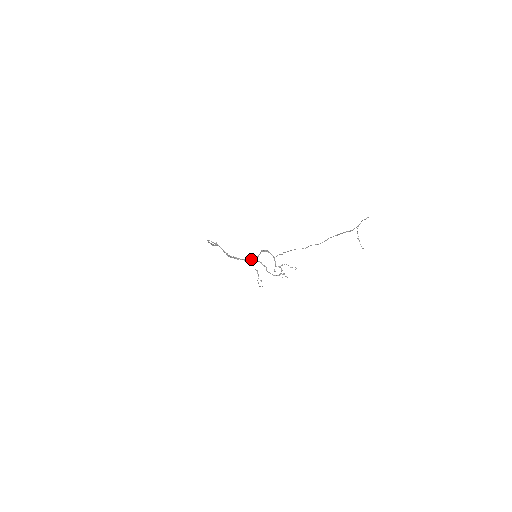
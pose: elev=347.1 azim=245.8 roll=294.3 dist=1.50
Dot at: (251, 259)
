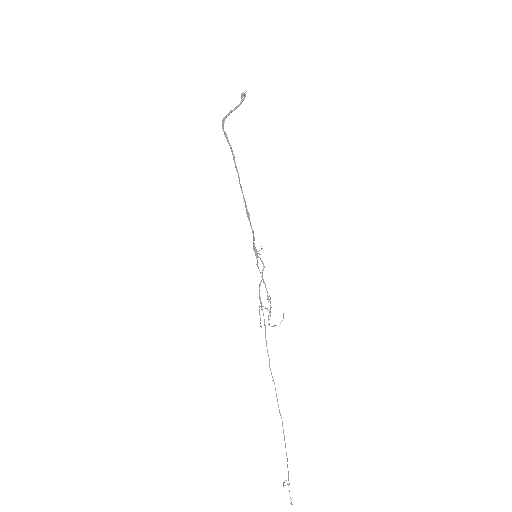
Dot at: (253, 242)
